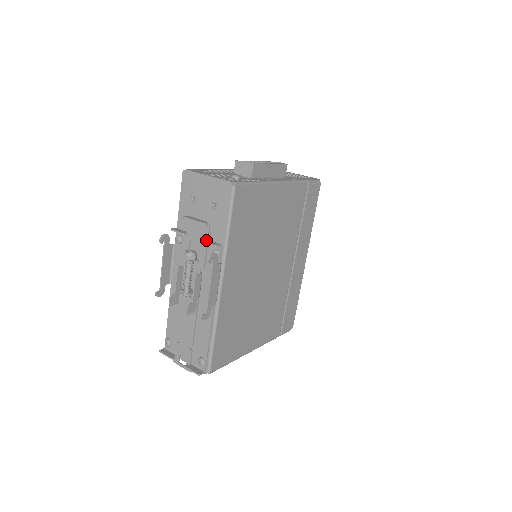
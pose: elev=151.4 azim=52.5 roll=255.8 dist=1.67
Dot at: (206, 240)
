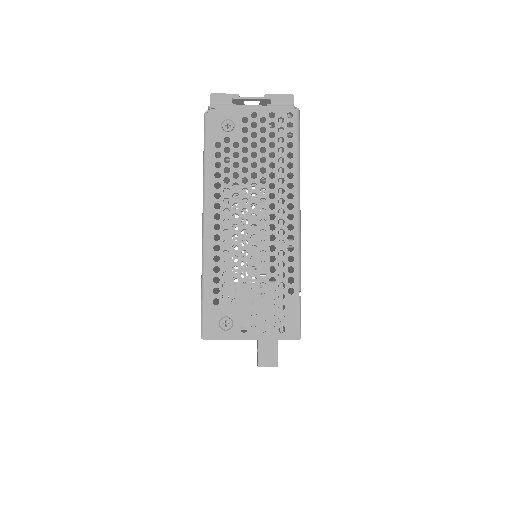
Dot at: occluded
